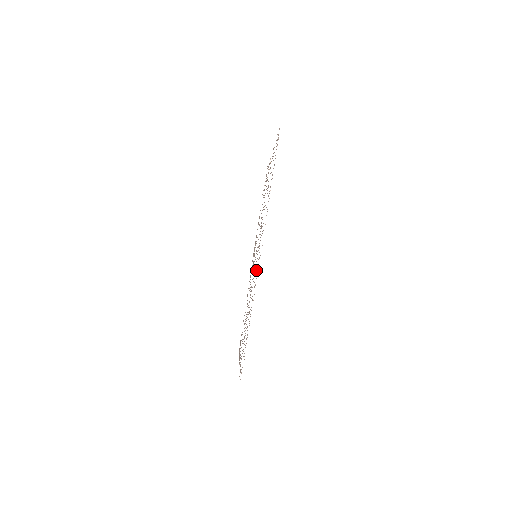
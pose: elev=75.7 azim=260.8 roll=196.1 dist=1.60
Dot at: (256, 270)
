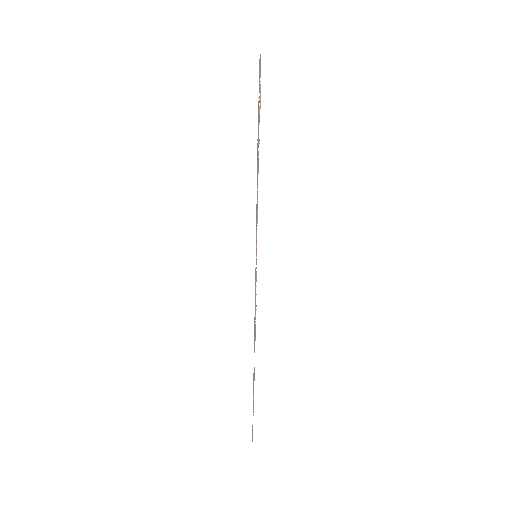
Dot at: (254, 341)
